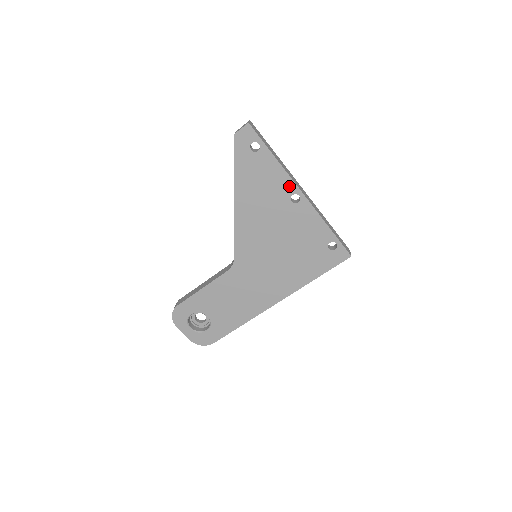
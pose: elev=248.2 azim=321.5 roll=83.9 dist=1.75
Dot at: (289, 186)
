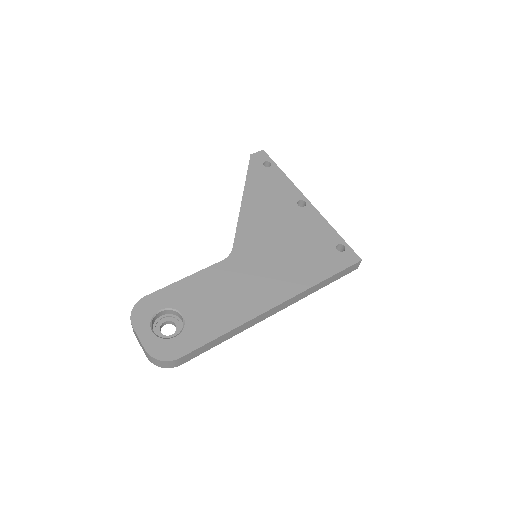
Dot at: (296, 194)
